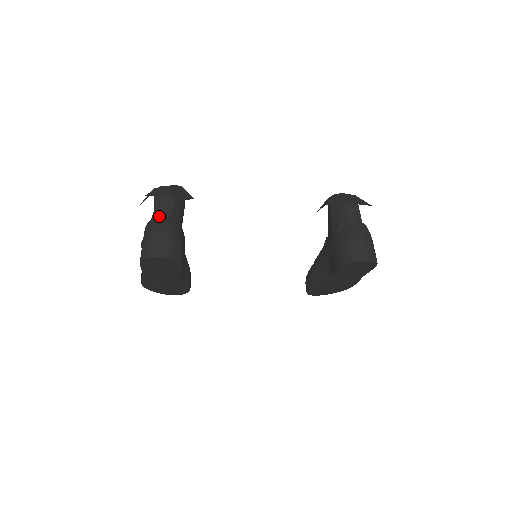
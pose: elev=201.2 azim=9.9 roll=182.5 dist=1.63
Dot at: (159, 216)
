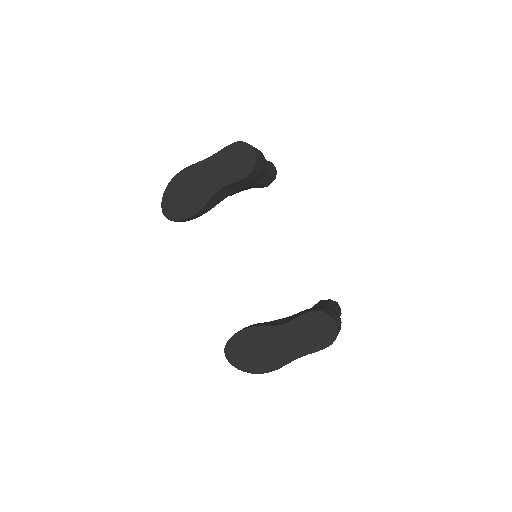
Dot at: occluded
